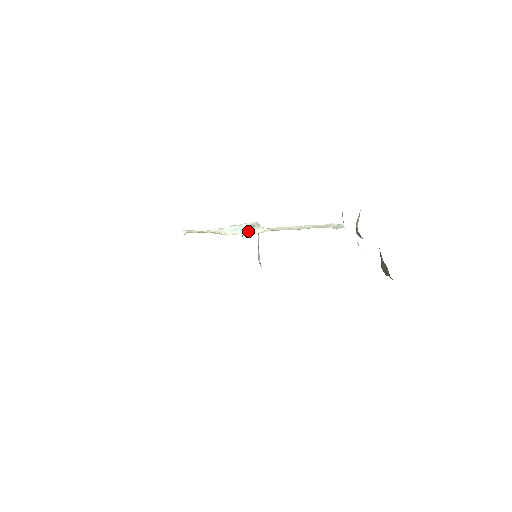
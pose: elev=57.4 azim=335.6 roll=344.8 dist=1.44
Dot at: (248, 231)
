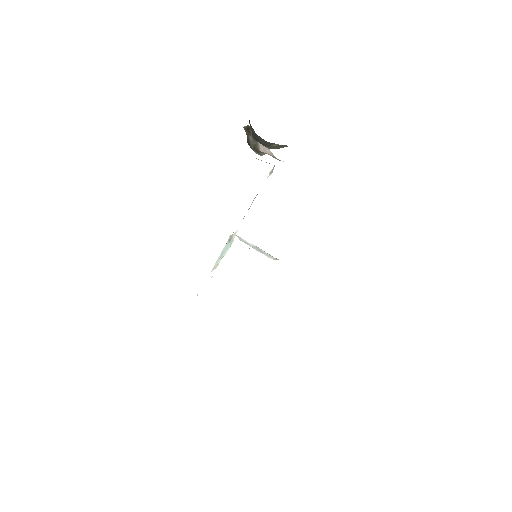
Dot at: (229, 246)
